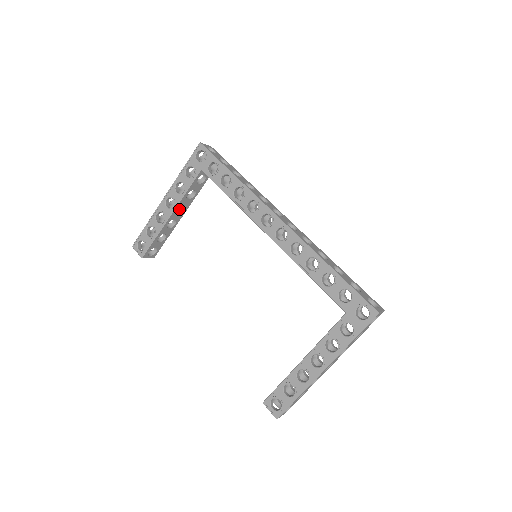
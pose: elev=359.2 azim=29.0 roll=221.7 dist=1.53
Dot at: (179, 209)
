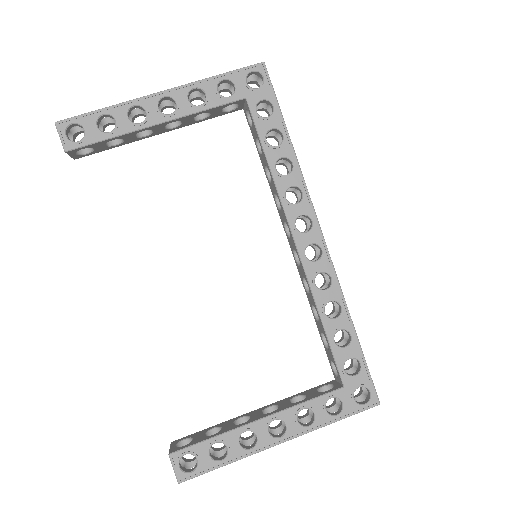
Dot at: occluded
